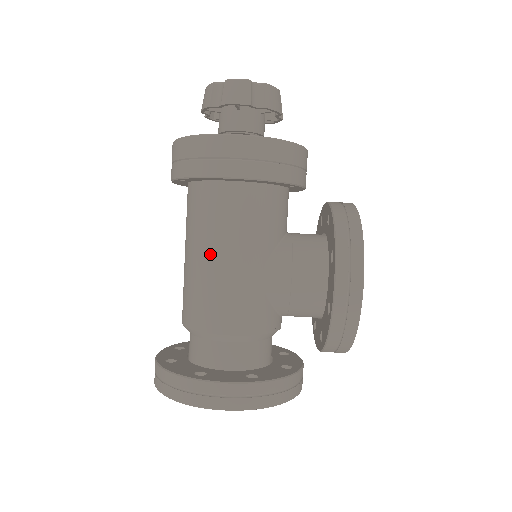
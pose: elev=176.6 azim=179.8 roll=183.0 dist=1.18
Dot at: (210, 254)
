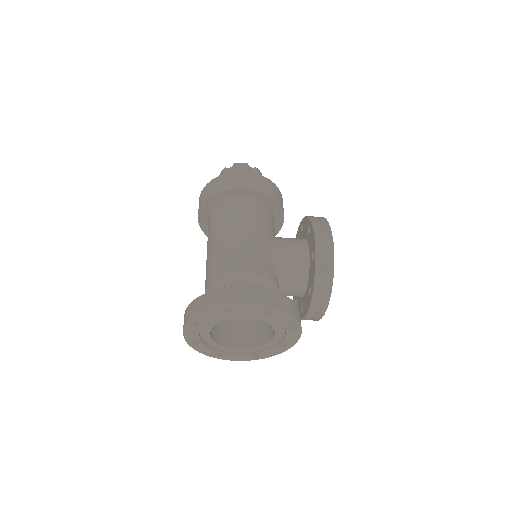
Dot at: (230, 232)
